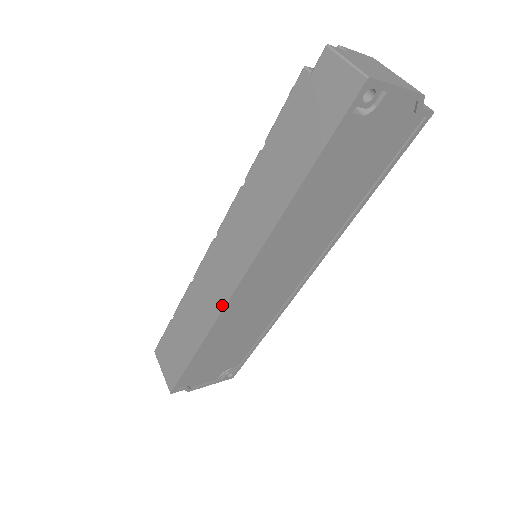
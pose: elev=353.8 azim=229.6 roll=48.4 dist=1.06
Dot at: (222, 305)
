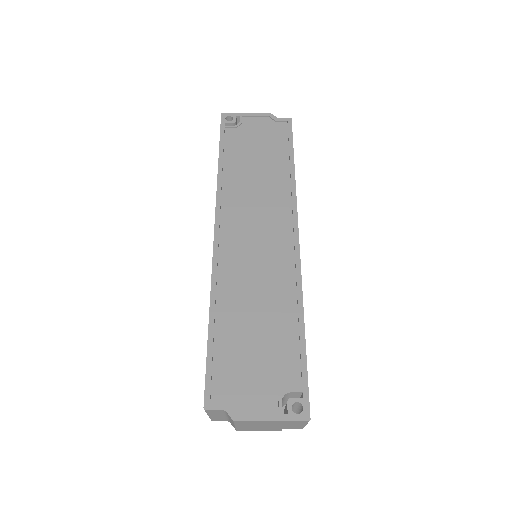
Dot at: (212, 261)
